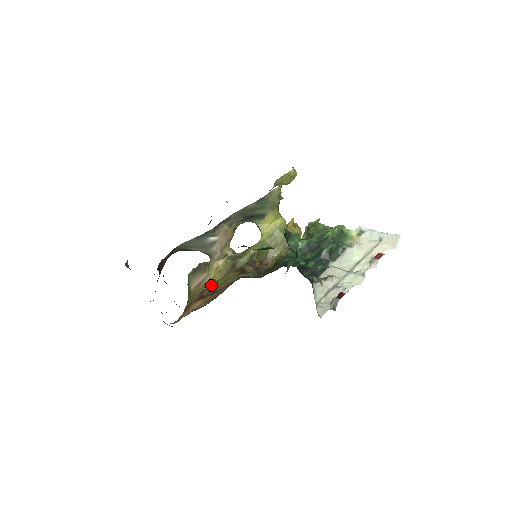
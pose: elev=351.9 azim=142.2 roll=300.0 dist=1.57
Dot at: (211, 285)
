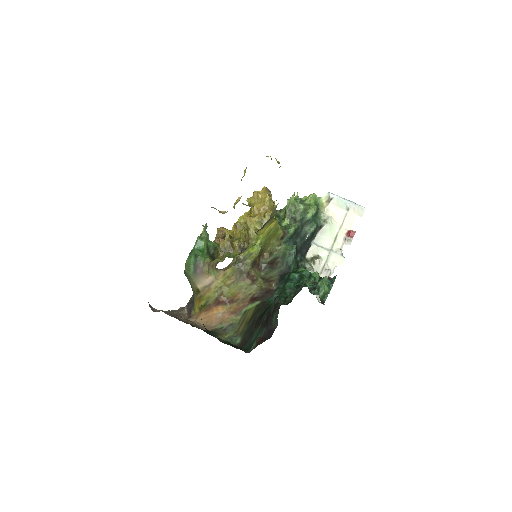
Dot at: (225, 292)
